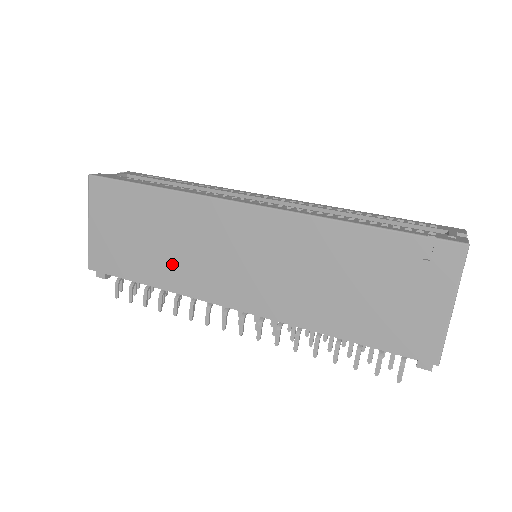
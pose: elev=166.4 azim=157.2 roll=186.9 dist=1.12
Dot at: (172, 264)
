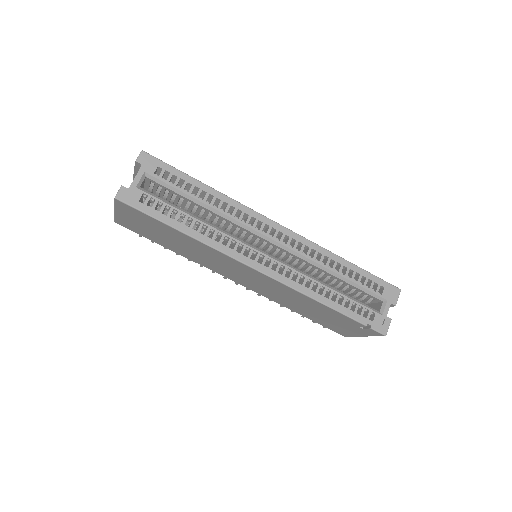
Dot at: (191, 255)
